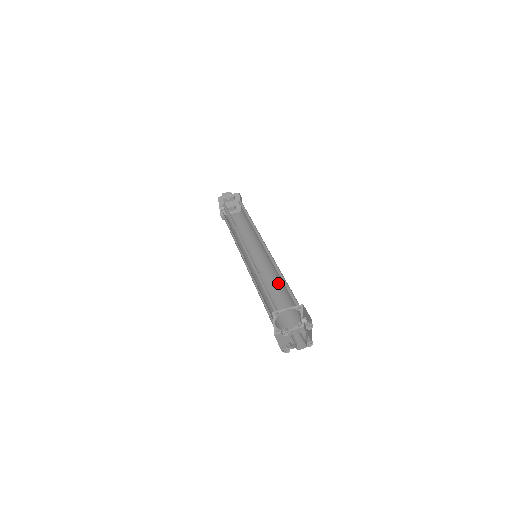
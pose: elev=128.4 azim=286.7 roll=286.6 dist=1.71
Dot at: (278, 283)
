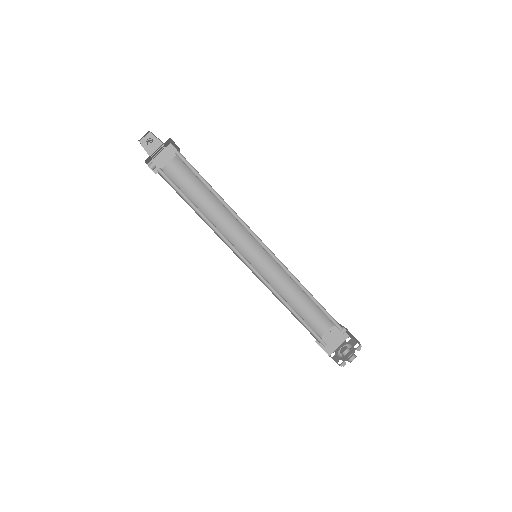
Dot at: (294, 282)
